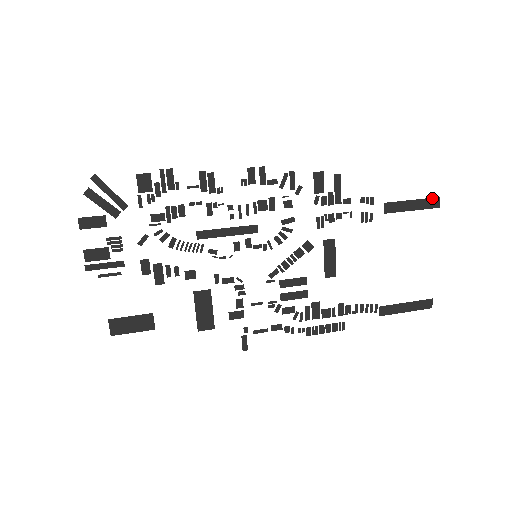
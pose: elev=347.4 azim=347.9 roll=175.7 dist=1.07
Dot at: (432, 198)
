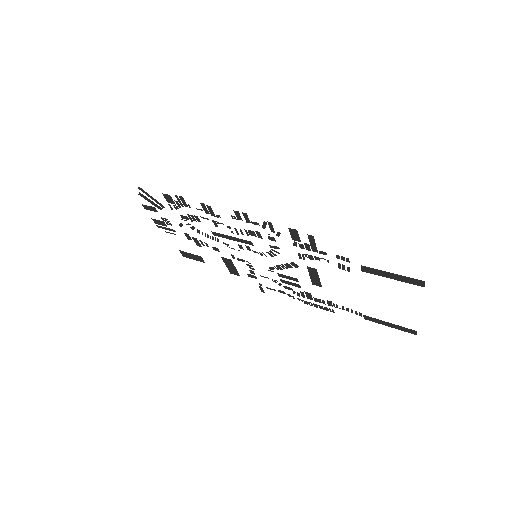
Dot at: (415, 279)
